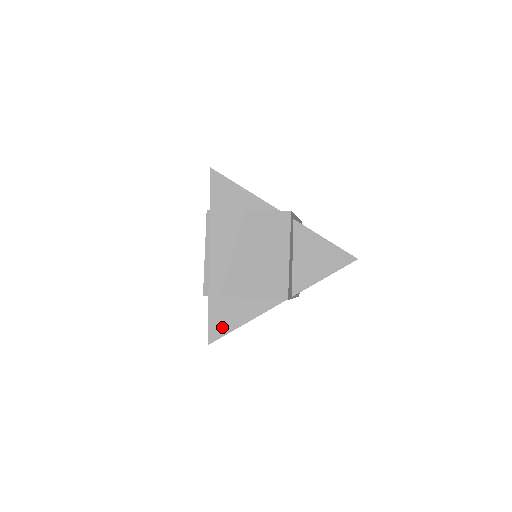
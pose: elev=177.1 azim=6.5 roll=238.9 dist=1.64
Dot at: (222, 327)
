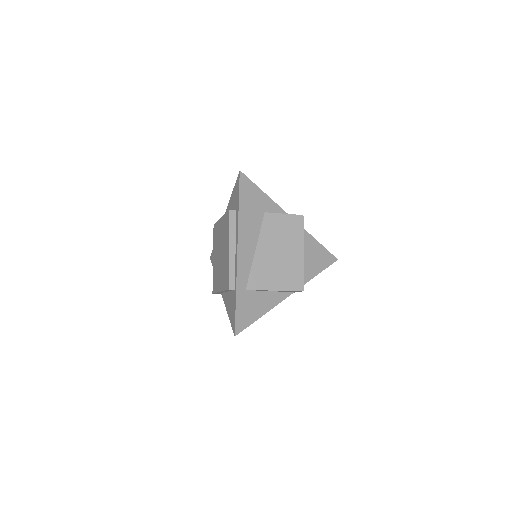
Dot at: (246, 319)
